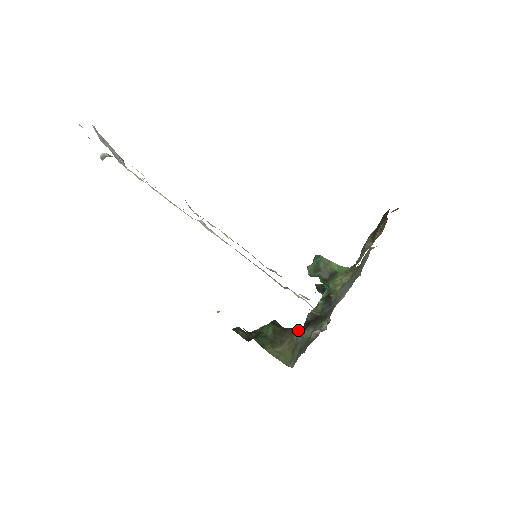
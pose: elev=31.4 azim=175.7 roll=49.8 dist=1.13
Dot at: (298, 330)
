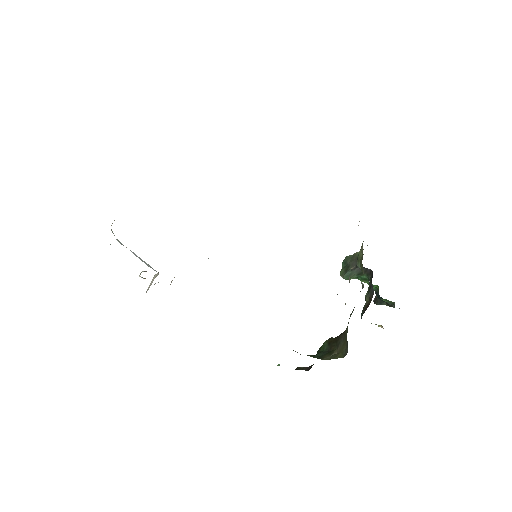
Dot at: occluded
